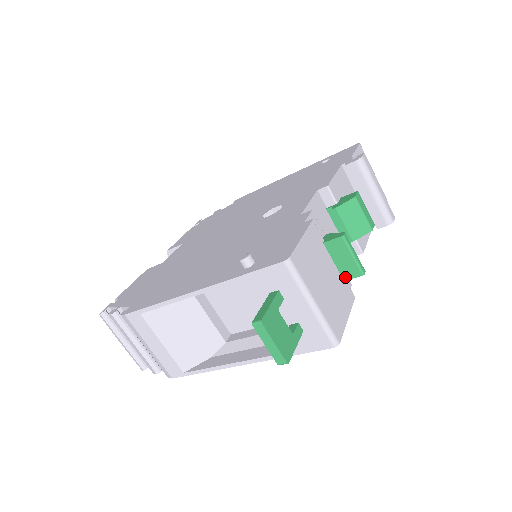
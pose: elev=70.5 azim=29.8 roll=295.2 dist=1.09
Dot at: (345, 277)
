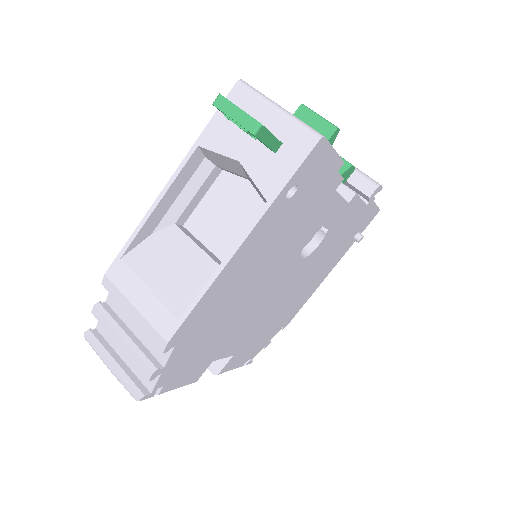
Dot at: occluded
